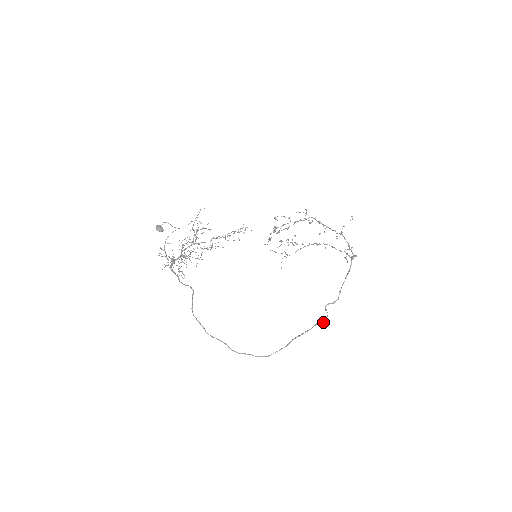
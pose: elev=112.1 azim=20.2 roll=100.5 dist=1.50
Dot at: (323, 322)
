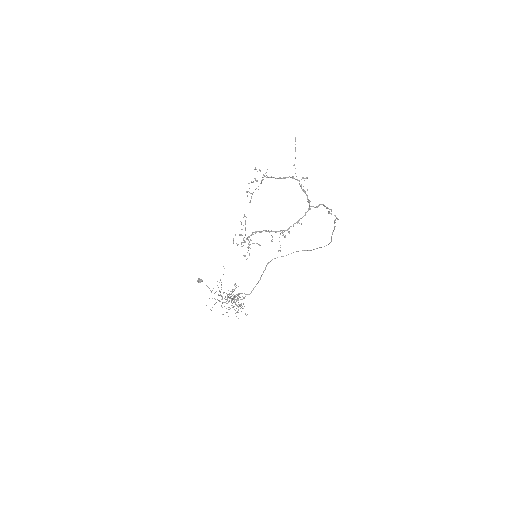
Dot at: occluded
